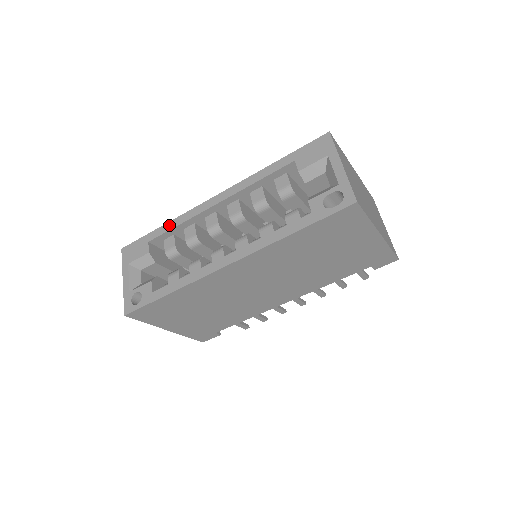
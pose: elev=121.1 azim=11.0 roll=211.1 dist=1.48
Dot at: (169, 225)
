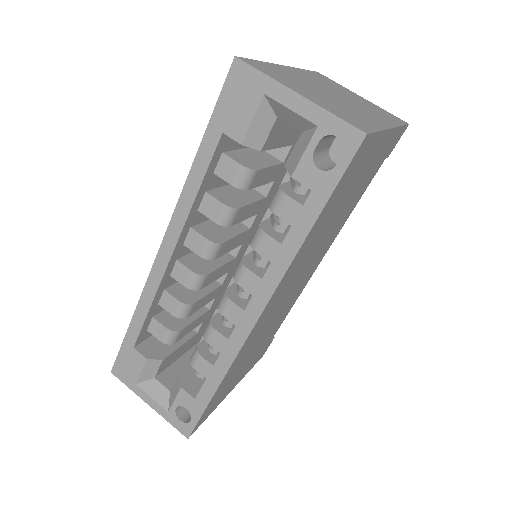
Dot at: (138, 315)
